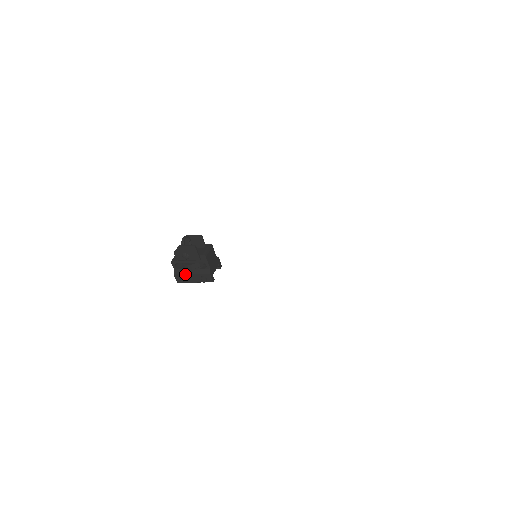
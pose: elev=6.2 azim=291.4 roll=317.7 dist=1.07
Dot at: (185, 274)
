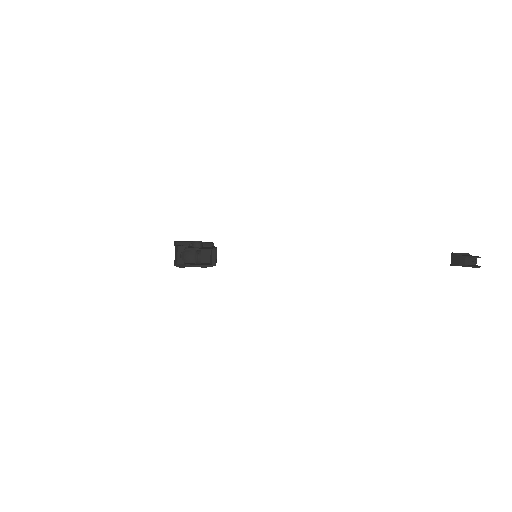
Dot at: (187, 266)
